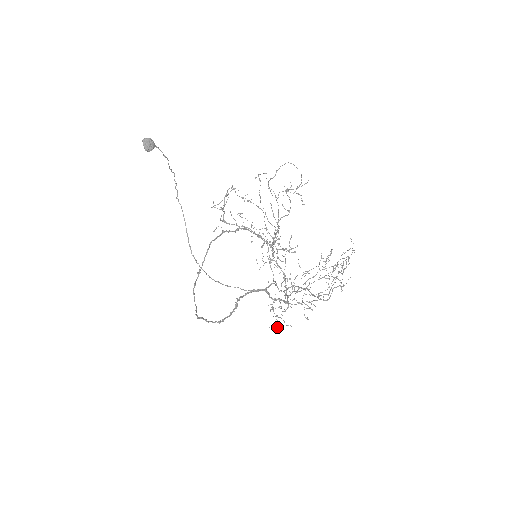
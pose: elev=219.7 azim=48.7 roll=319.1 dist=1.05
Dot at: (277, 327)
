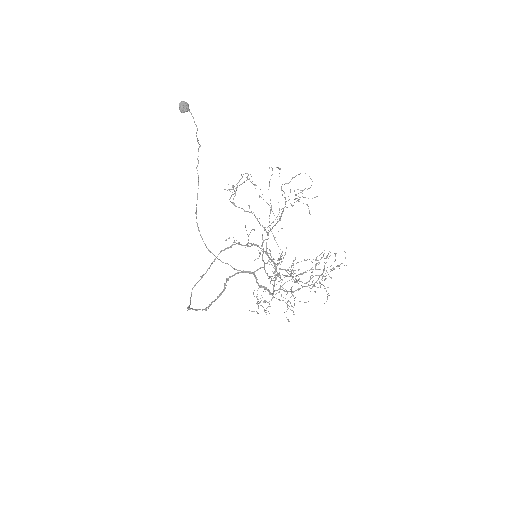
Dot at: (256, 311)
